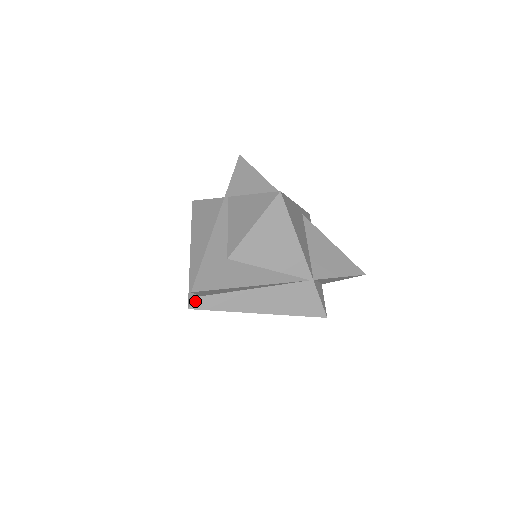
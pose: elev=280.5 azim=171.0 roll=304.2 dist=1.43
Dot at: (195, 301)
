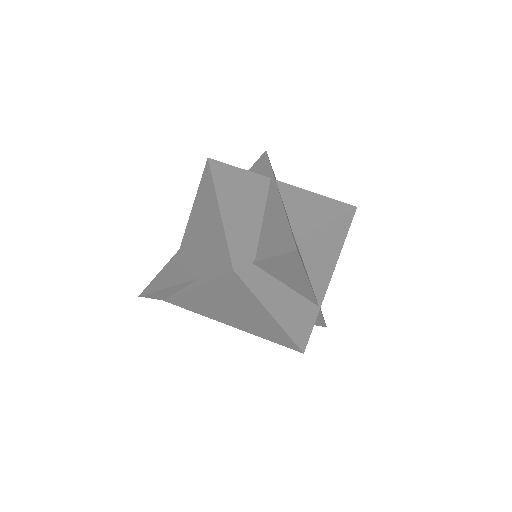
Dot at: (245, 265)
